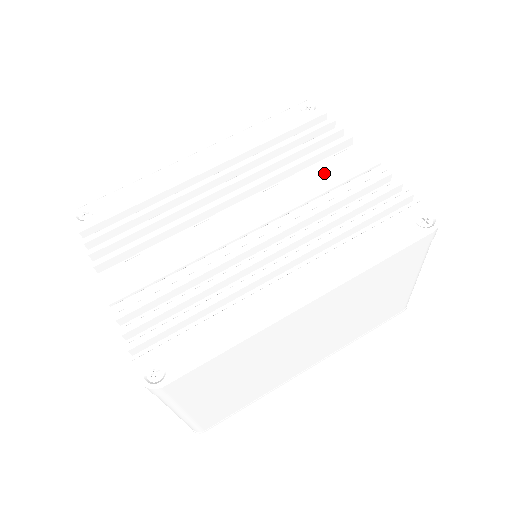
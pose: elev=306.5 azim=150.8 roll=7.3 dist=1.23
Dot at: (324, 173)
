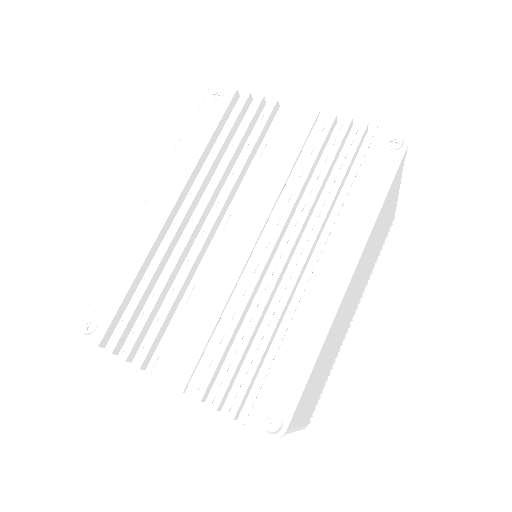
Dot at: (278, 150)
